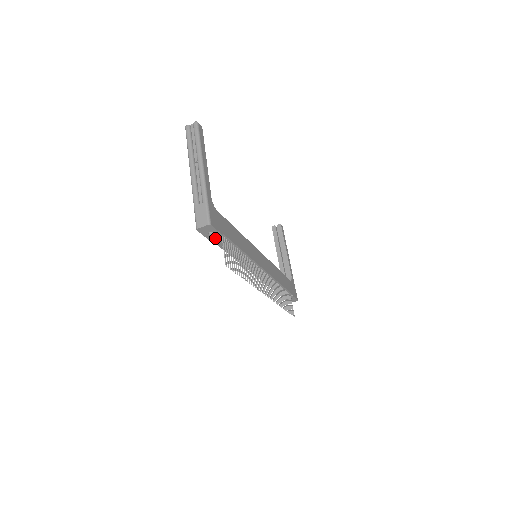
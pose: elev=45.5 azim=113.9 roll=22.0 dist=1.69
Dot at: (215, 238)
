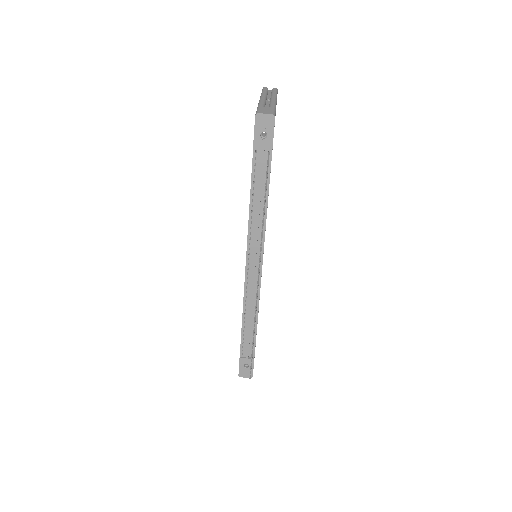
Dot at: (261, 149)
